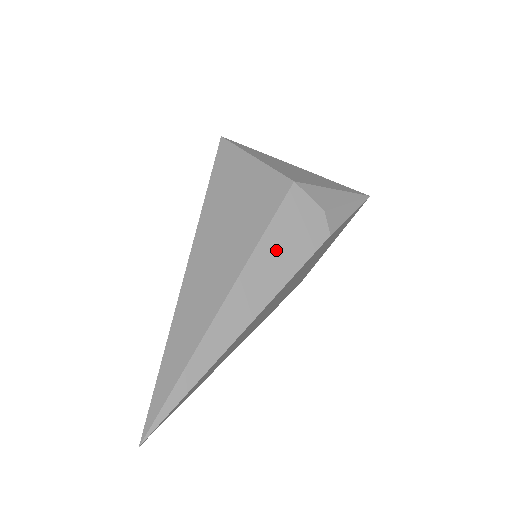
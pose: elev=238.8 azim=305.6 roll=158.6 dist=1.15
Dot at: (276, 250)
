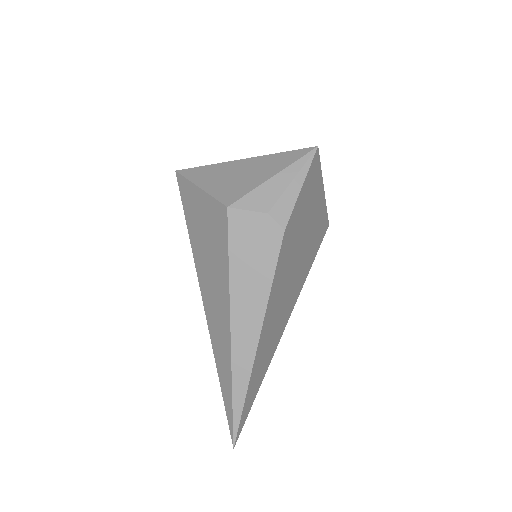
Dot at: (246, 273)
